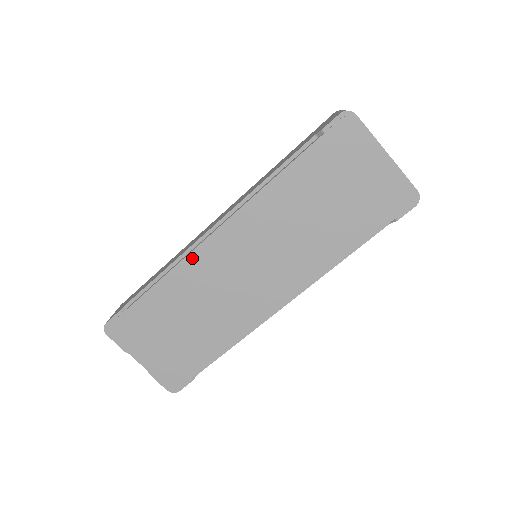
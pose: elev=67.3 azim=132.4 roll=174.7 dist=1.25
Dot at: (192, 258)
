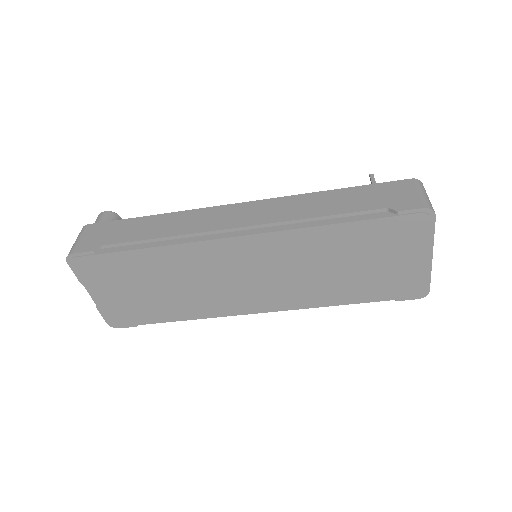
Dot at: (200, 246)
